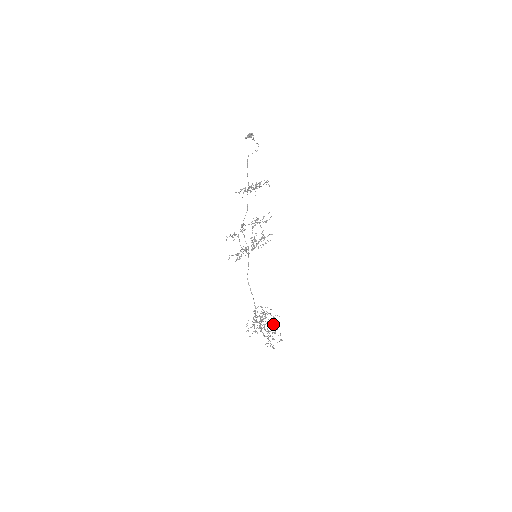
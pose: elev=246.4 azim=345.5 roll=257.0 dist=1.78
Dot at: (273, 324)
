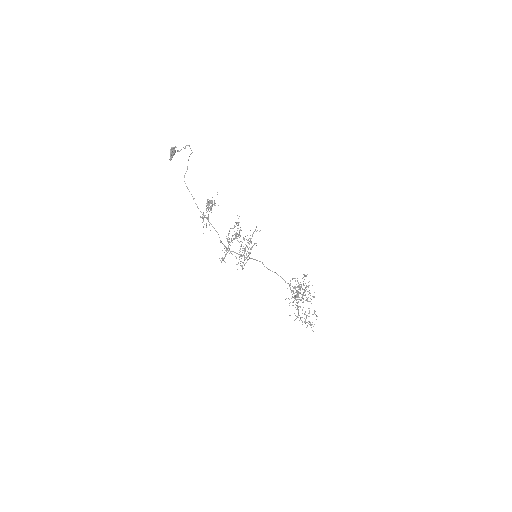
Dot at: (308, 297)
